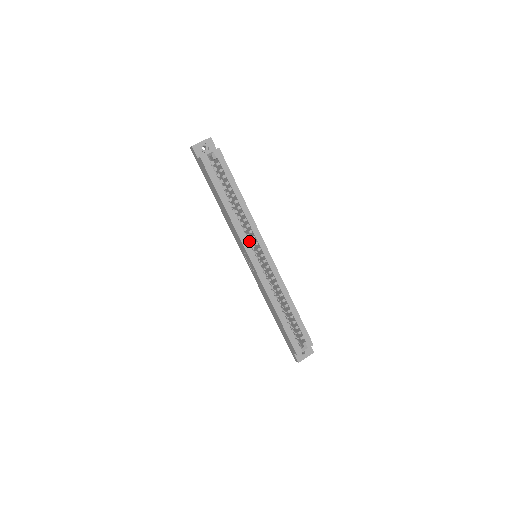
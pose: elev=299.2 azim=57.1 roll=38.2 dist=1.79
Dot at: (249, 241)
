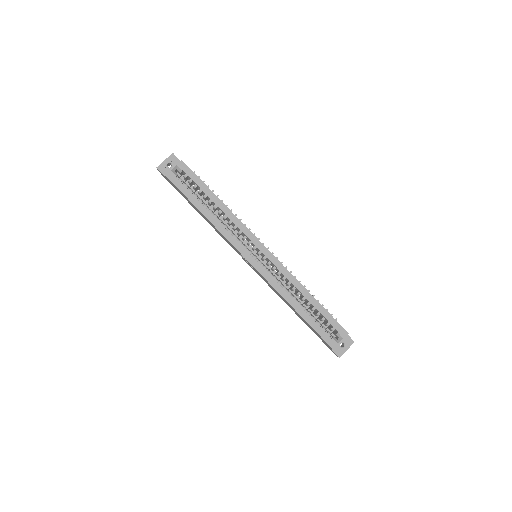
Dot at: (241, 242)
